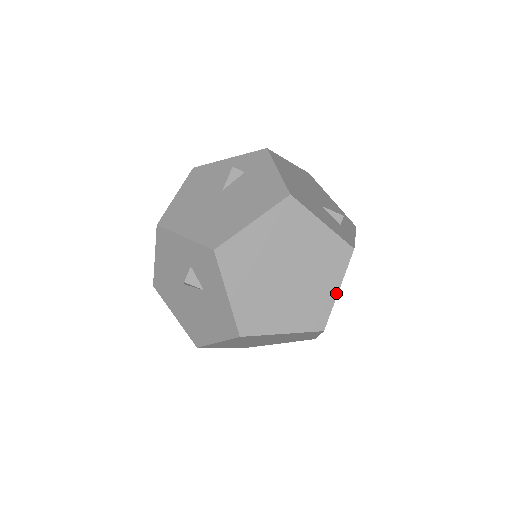
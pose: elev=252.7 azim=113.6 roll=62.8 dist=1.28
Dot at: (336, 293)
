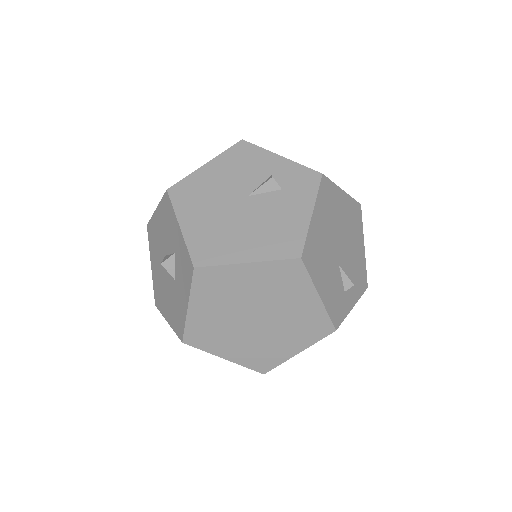
Dot at: (294, 354)
